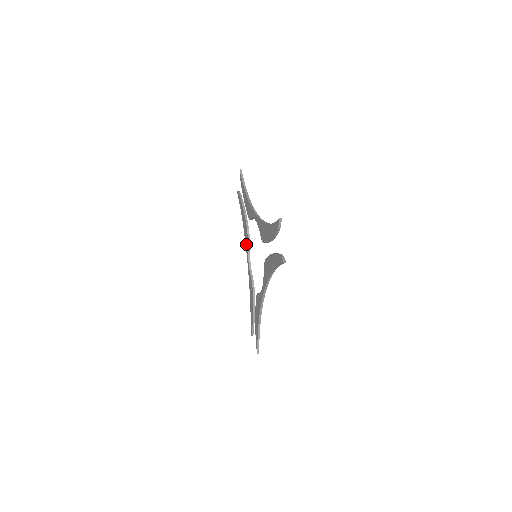
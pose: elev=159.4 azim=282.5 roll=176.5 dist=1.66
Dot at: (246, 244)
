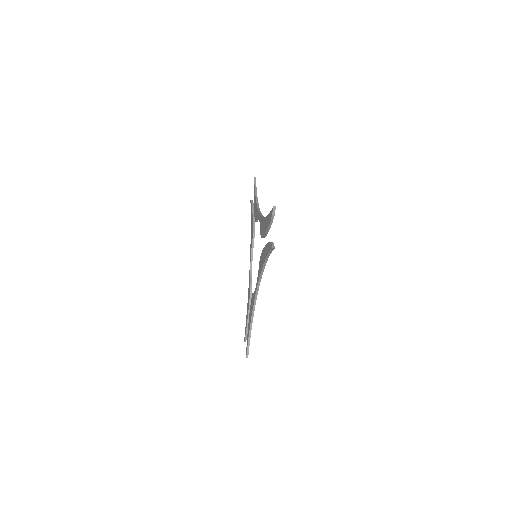
Dot at: (250, 248)
